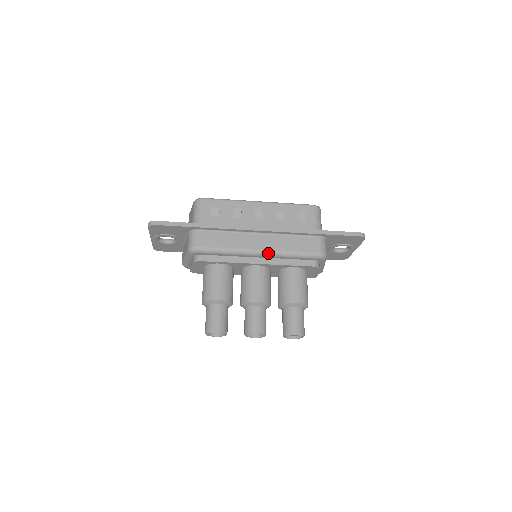
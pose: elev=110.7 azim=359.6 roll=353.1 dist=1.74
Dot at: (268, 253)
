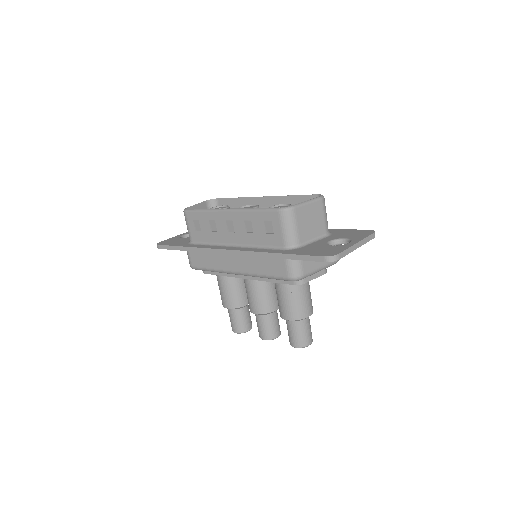
Dot at: occluded
